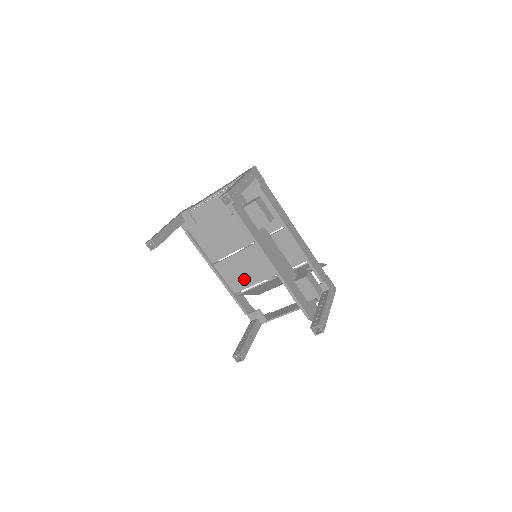
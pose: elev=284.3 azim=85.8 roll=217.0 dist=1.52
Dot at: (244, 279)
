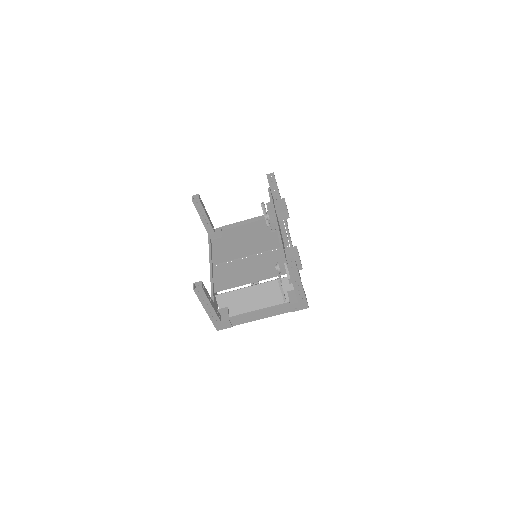
Dot at: (232, 280)
